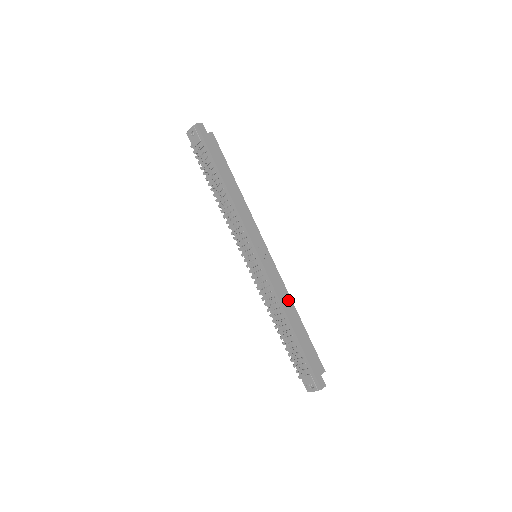
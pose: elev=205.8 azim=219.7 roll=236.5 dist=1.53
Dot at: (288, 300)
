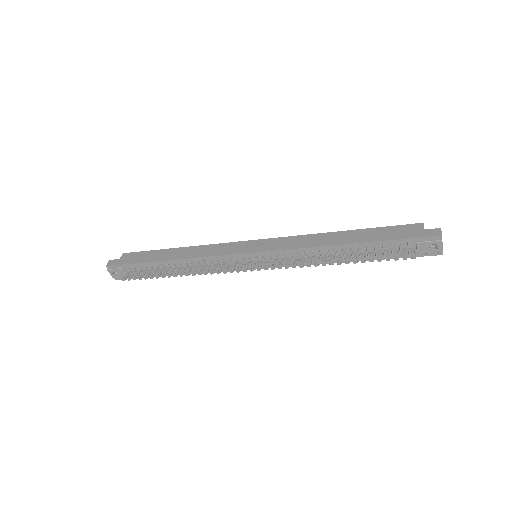
Dot at: (317, 238)
